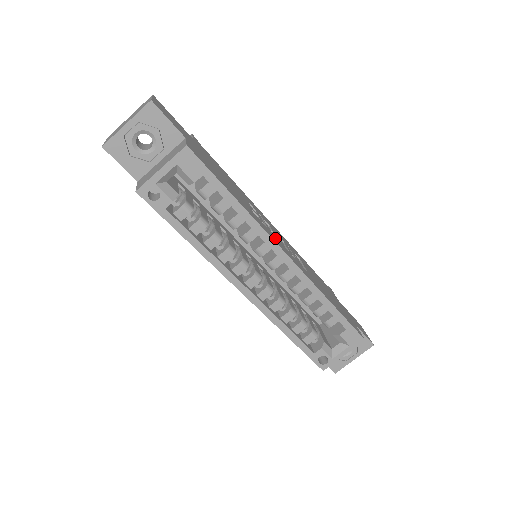
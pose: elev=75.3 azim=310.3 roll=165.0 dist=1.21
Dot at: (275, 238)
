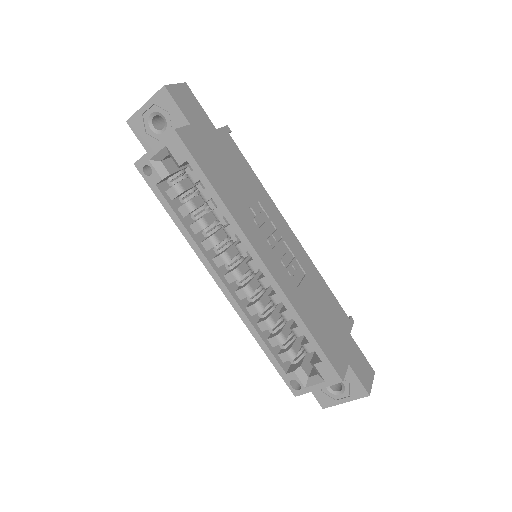
Dot at: (261, 240)
